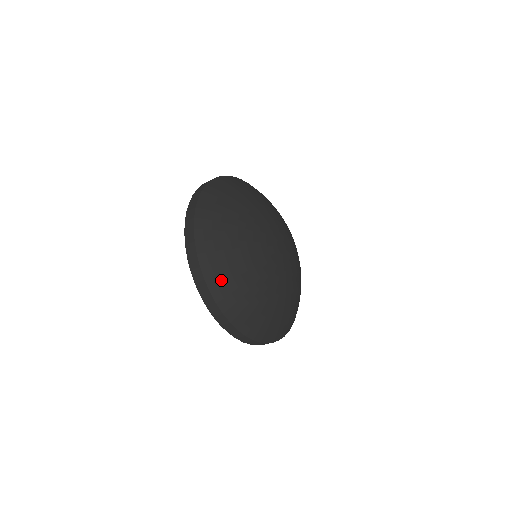
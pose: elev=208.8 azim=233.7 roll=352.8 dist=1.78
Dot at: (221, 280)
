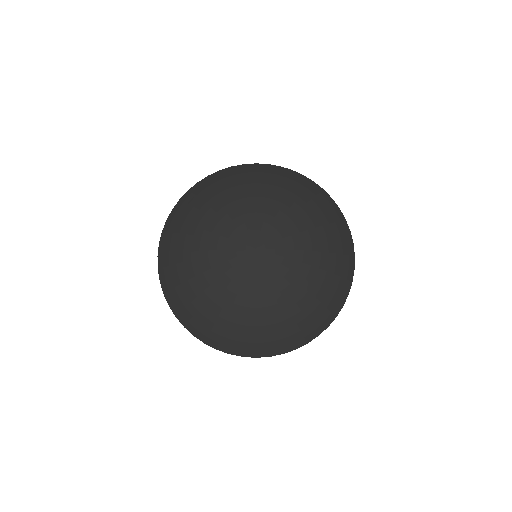
Dot at: (171, 284)
